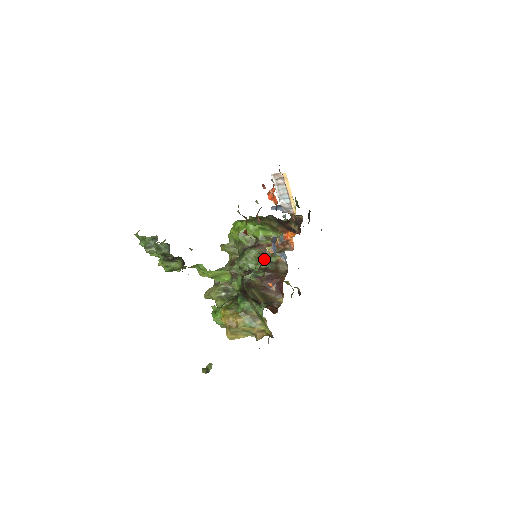
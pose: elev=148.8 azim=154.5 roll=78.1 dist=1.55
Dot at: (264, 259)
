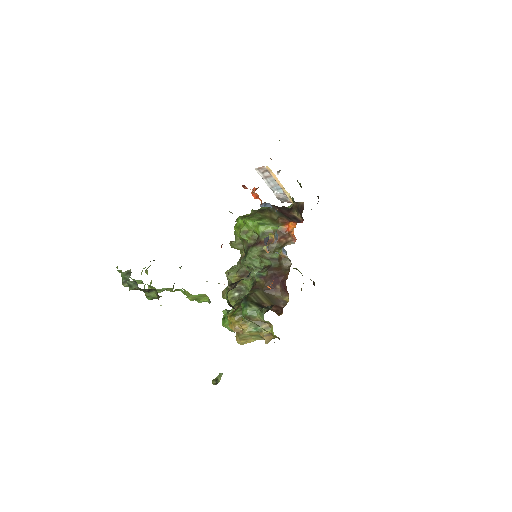
Dot at: (266, 257)
